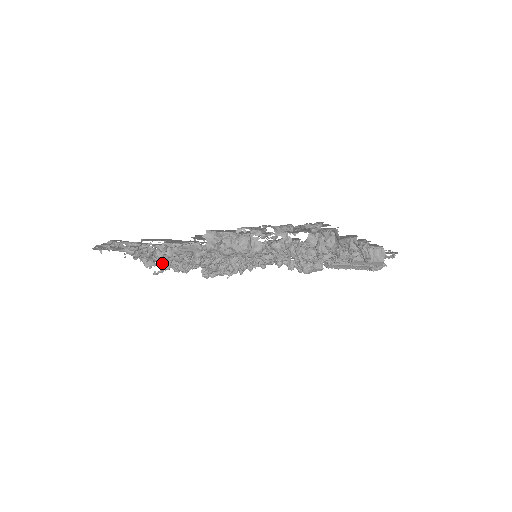
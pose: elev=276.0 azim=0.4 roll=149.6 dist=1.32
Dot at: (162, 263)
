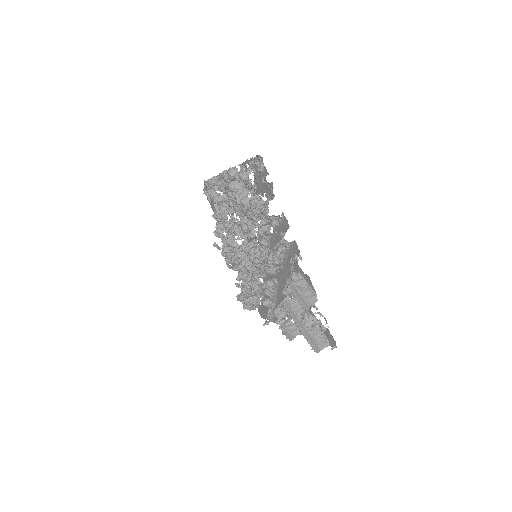
Dot at: occluded
